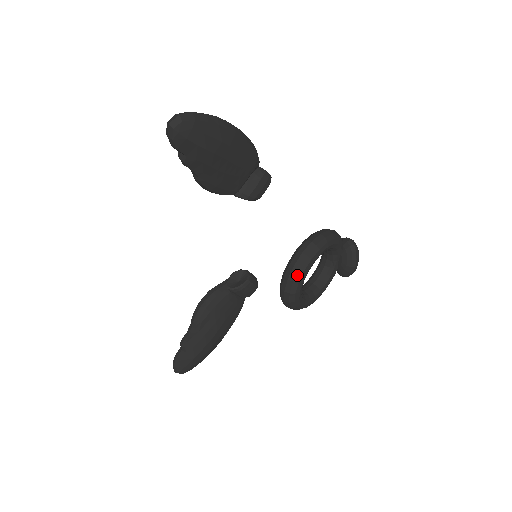
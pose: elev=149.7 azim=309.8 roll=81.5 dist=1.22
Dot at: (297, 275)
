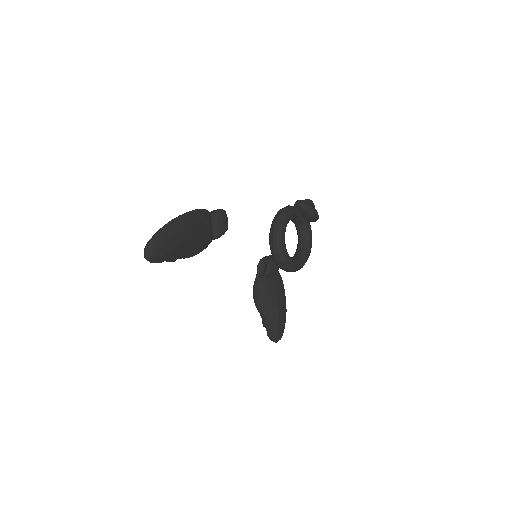
Dot at: (281, 257)
